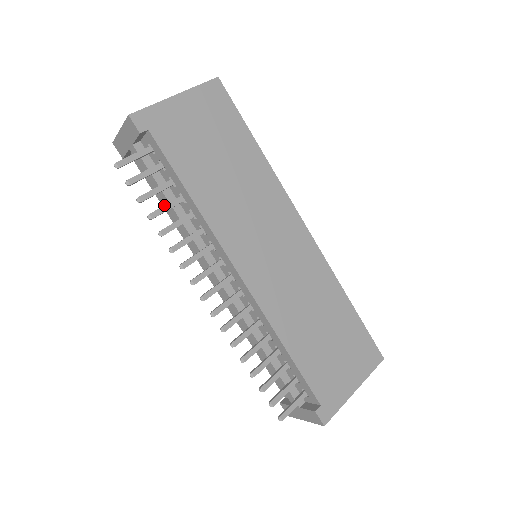
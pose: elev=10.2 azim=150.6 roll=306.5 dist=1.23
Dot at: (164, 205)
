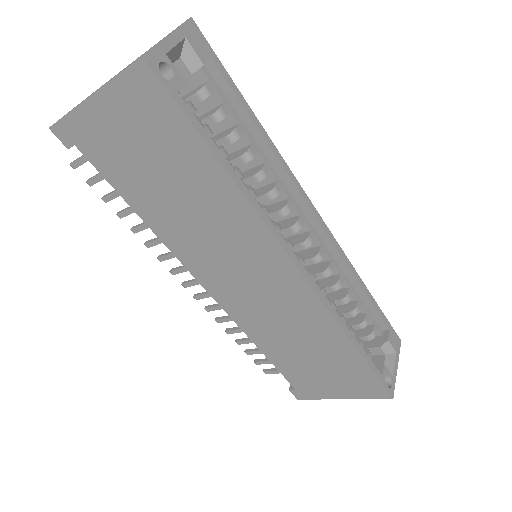
Dot at: (128, 208)
